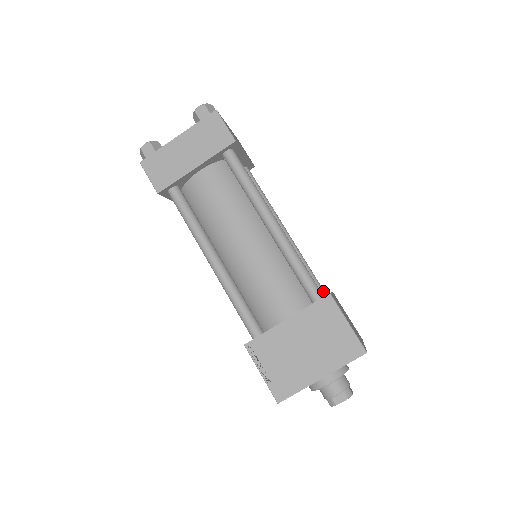
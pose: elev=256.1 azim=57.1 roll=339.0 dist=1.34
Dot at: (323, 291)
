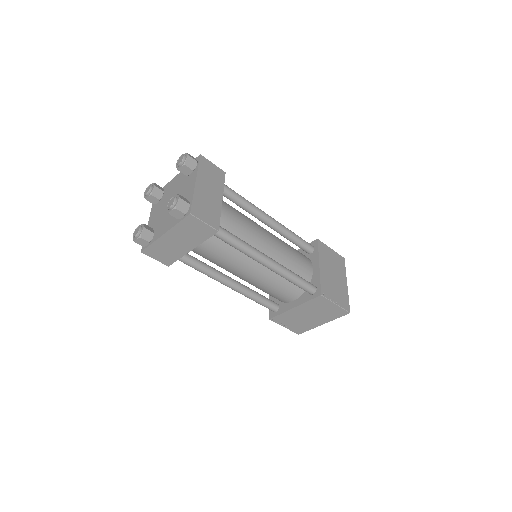
Dot at: (311, 248)
